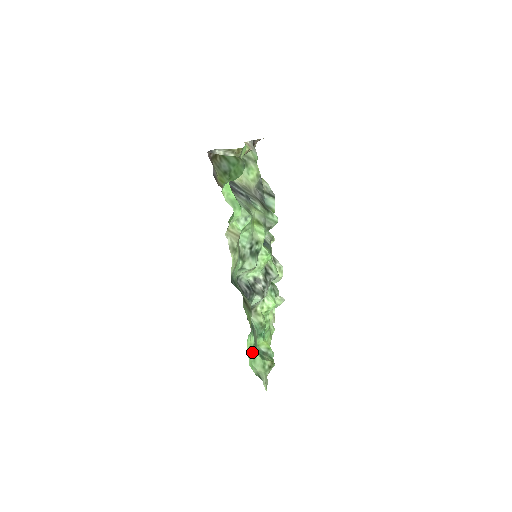
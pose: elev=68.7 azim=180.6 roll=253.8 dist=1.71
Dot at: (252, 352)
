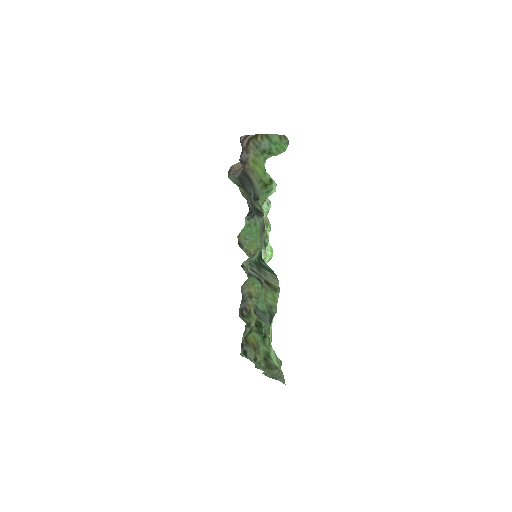
Dot at: occluded
